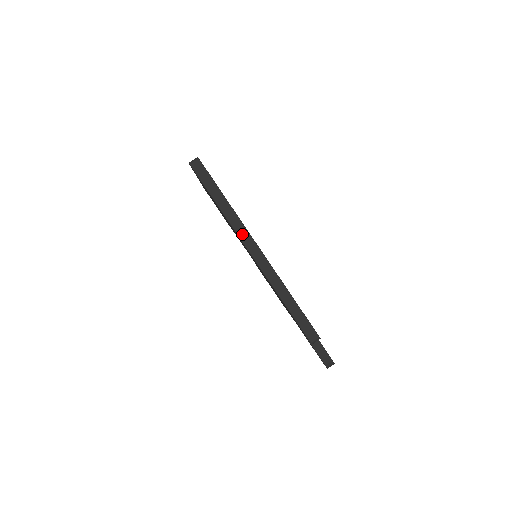
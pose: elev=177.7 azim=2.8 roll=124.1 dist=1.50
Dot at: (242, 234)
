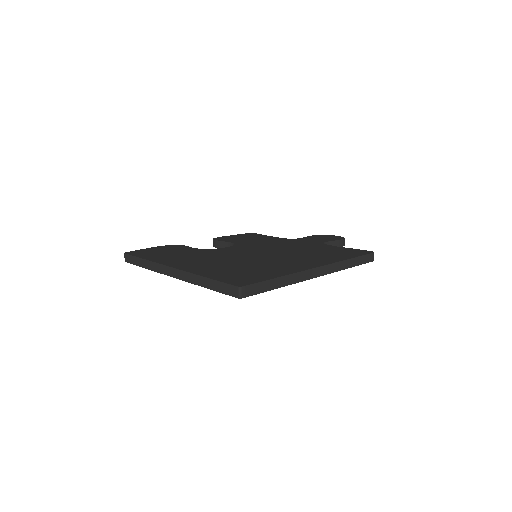
Dot at: (305, 277)
